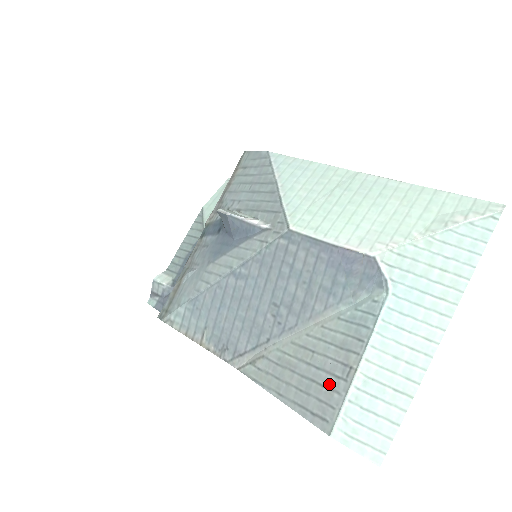
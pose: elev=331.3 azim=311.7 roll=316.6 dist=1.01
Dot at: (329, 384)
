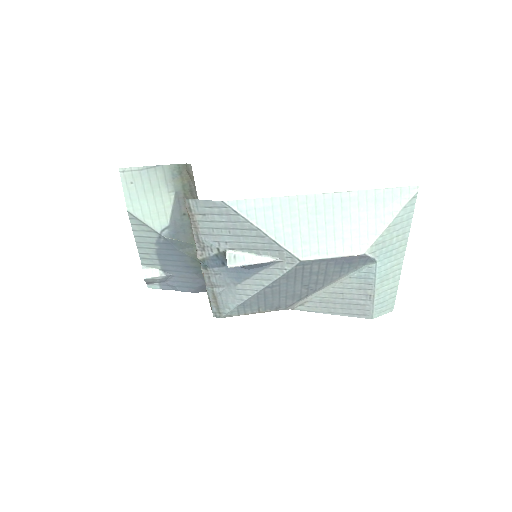
Dot at: (361, 304)
